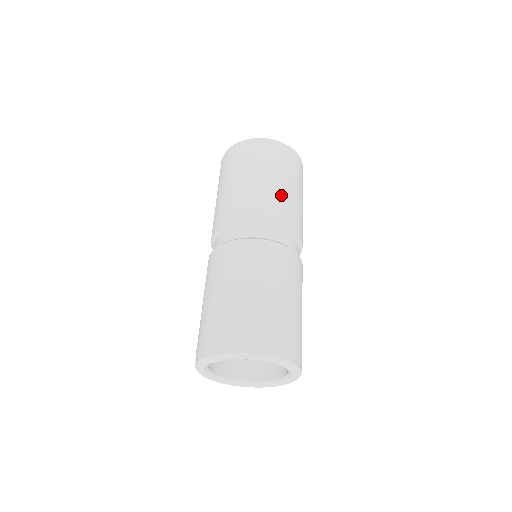
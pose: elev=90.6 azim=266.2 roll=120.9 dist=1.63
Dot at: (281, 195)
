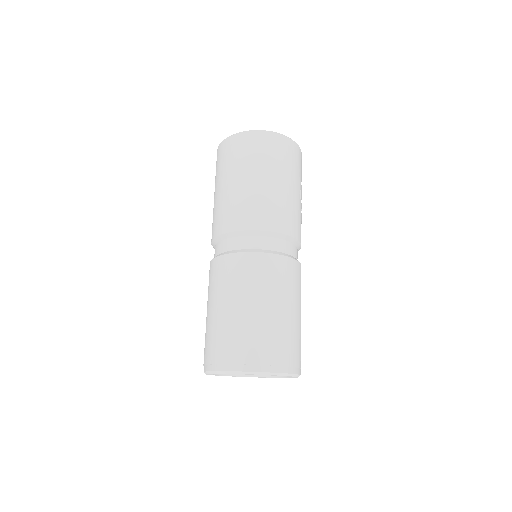
Dot at: (281, 199)
